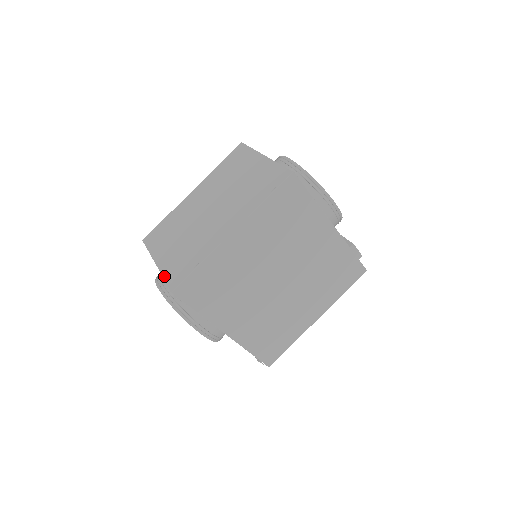
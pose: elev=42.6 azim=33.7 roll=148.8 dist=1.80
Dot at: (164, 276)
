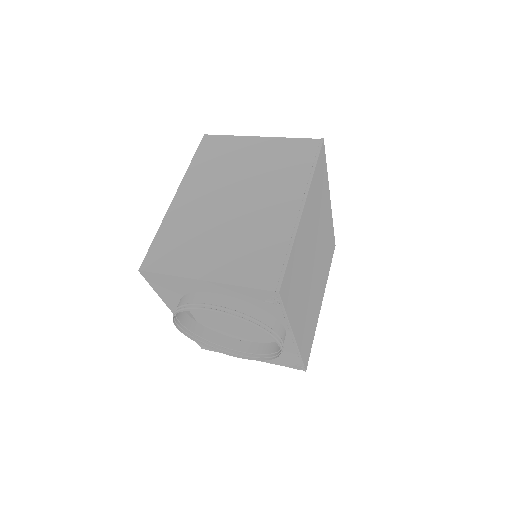
Dot at: (242, 284)
